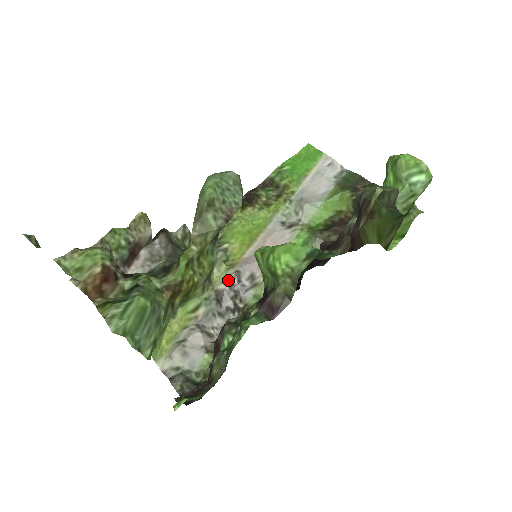
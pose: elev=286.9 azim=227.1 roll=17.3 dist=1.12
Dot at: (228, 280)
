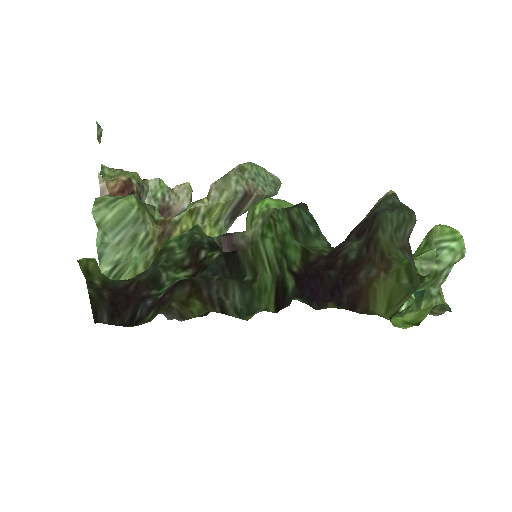
Dot at: occluded
